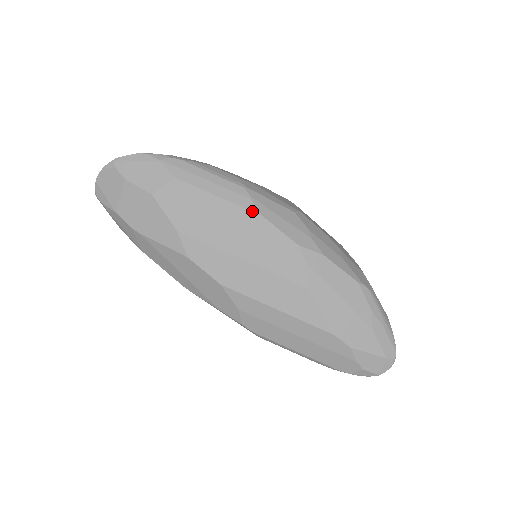
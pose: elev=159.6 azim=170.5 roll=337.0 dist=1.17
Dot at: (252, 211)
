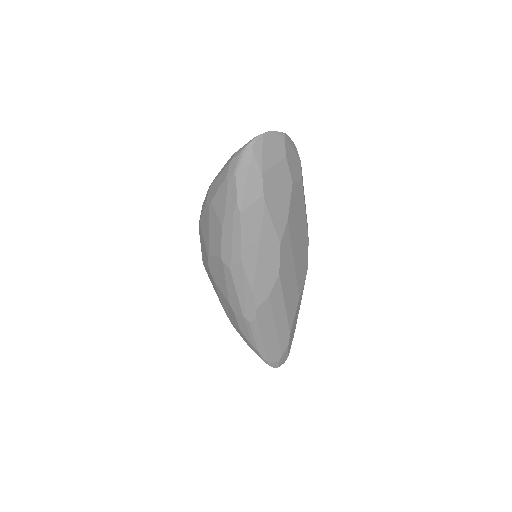
Dot at: occluded
